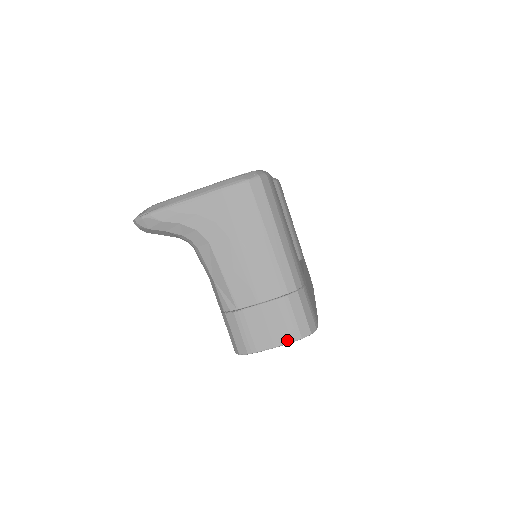
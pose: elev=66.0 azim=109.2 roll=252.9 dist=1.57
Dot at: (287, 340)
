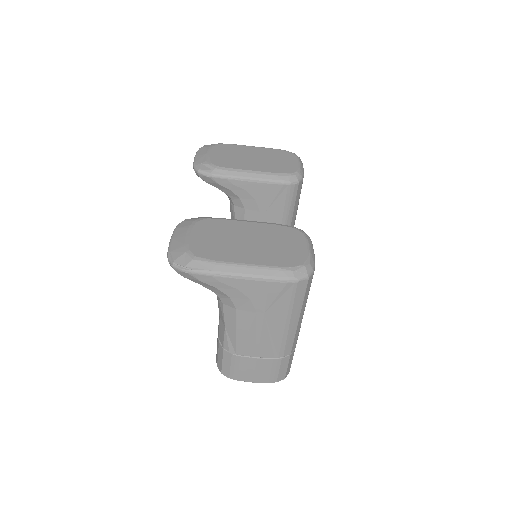
Dot at: (265, 381)
